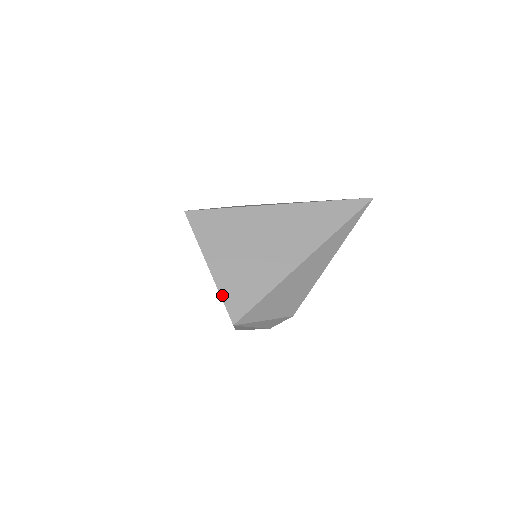
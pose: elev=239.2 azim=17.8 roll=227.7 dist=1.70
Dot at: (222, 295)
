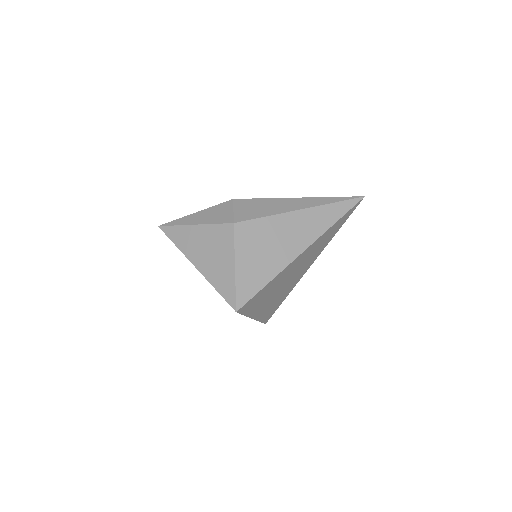
Dot at: (261, 321)
